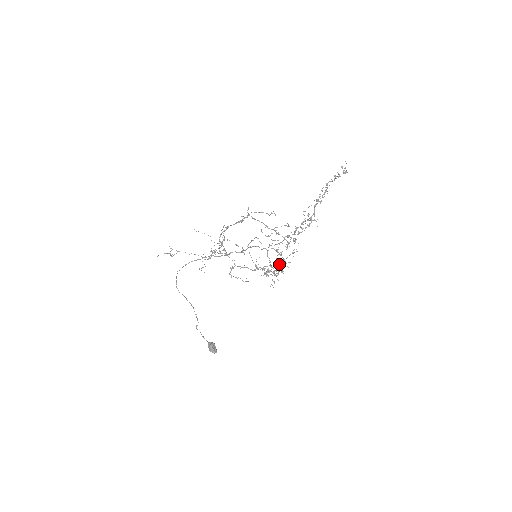
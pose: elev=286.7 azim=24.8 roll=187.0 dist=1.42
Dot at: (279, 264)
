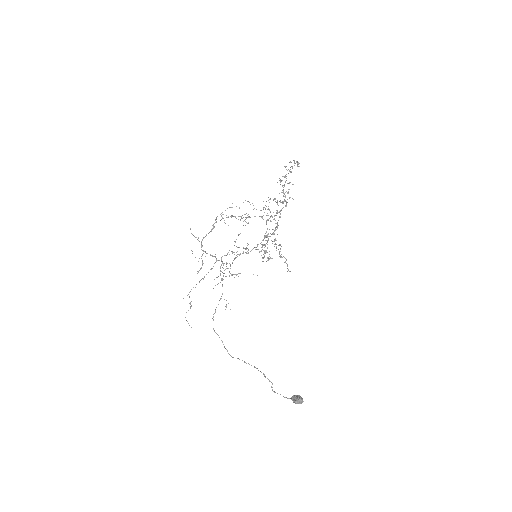
Dot at: occluded
